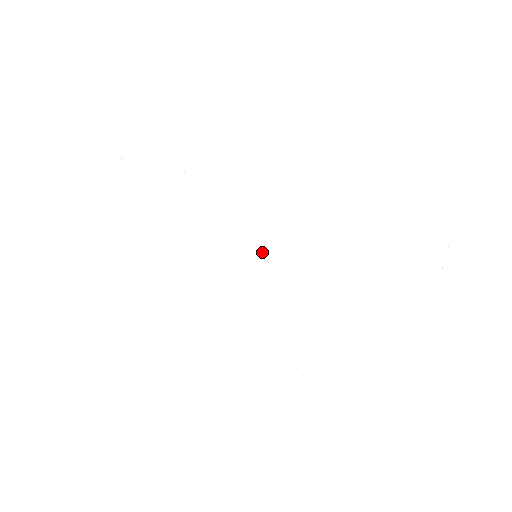
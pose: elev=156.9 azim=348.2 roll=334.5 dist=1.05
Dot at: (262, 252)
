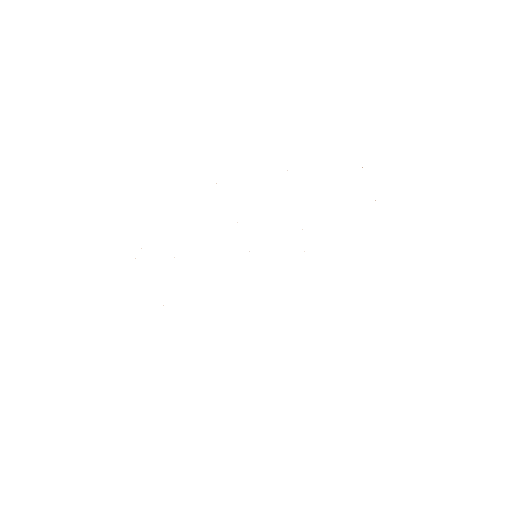
Dot at: occluded
